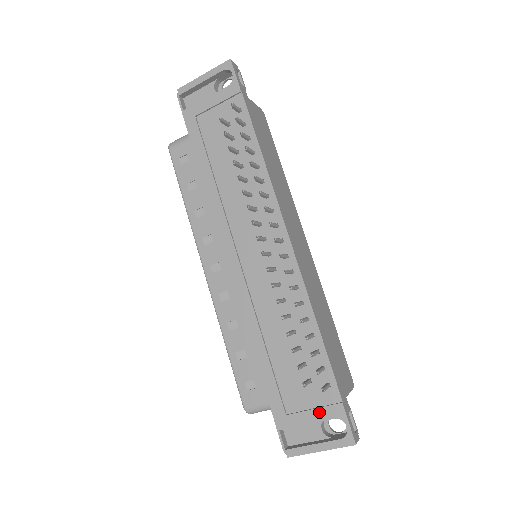
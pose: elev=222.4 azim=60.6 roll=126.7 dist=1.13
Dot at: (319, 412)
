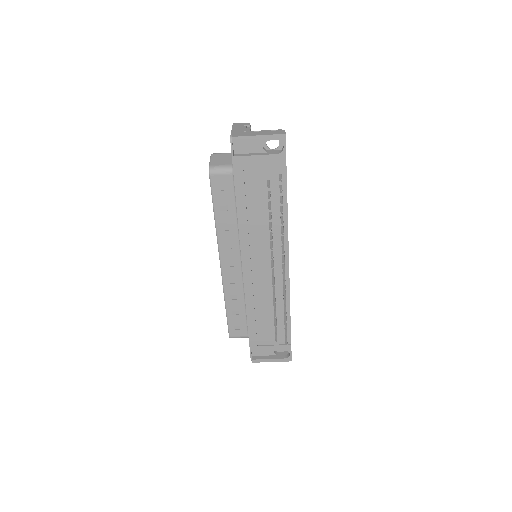
Dot at: (277, 347)
